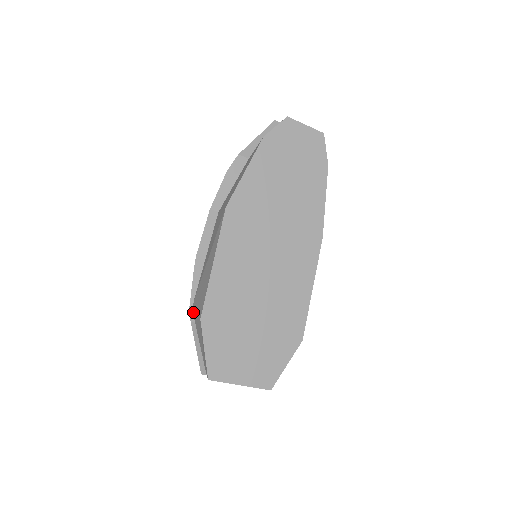
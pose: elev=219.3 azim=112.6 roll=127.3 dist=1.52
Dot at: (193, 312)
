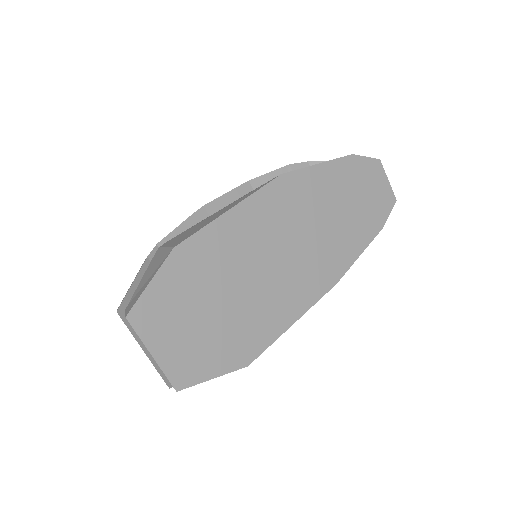
Dot at: (158, 250)
